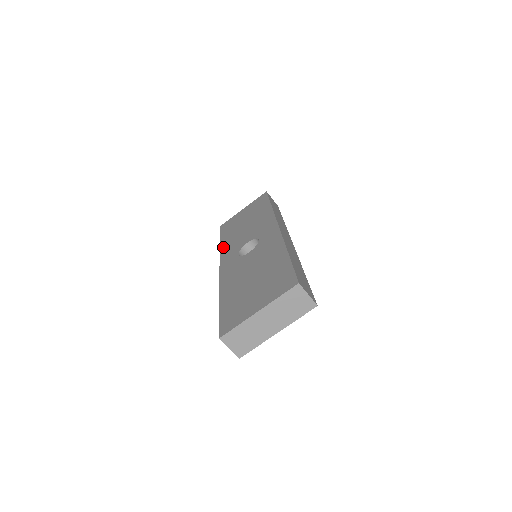
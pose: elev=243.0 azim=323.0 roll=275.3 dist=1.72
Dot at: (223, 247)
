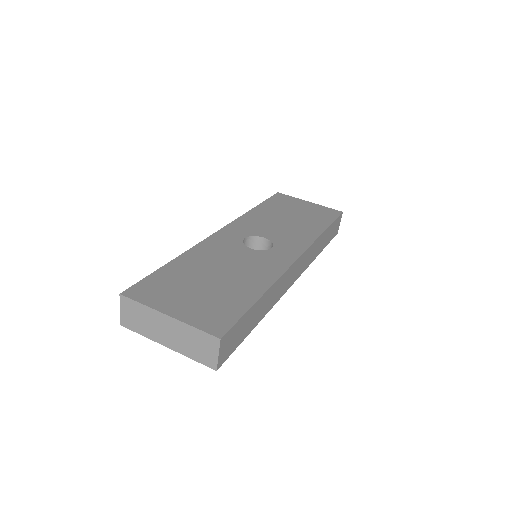
Dot at: (250, 214)
